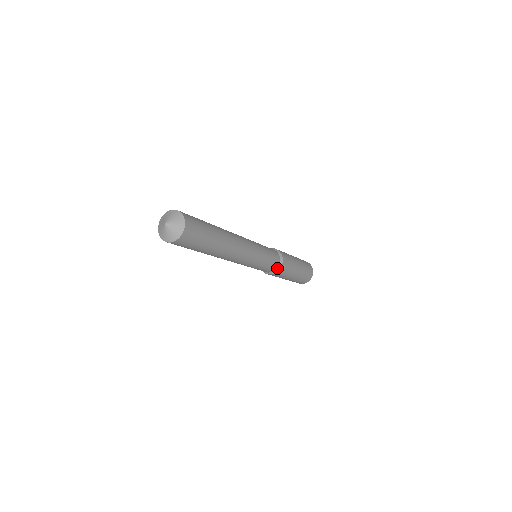
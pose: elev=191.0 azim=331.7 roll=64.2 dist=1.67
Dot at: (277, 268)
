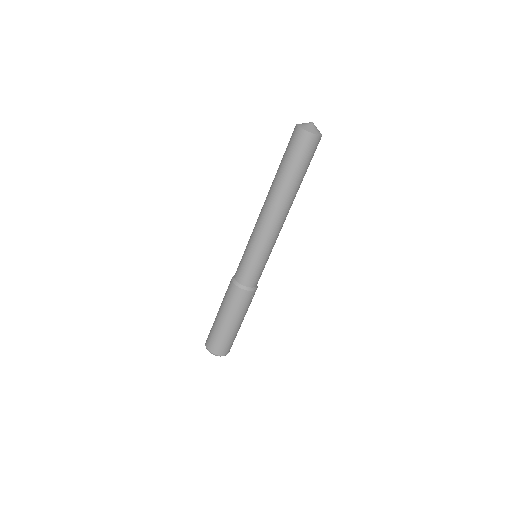
Dot at: (251, 287)
